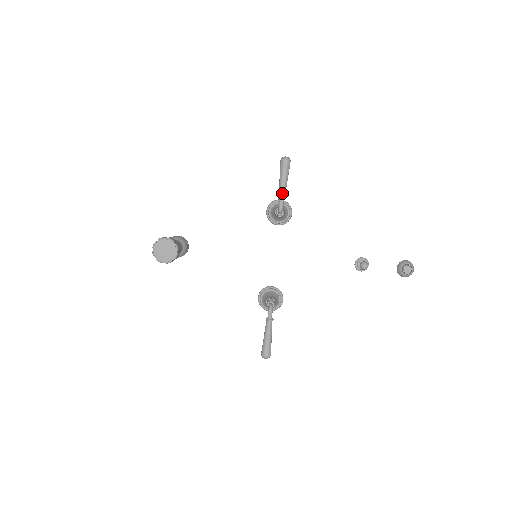
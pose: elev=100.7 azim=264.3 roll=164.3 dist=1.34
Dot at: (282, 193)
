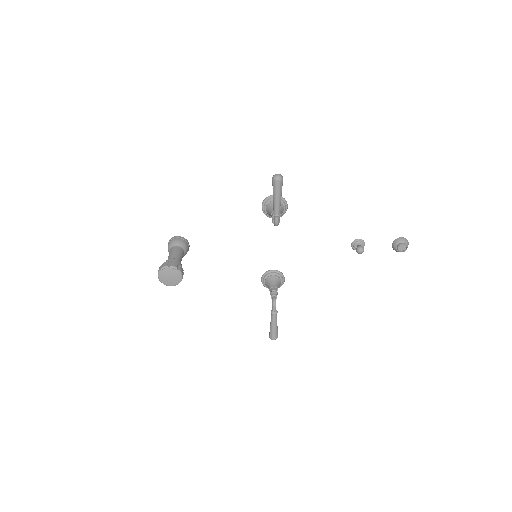
Dot at: (277, 210)
